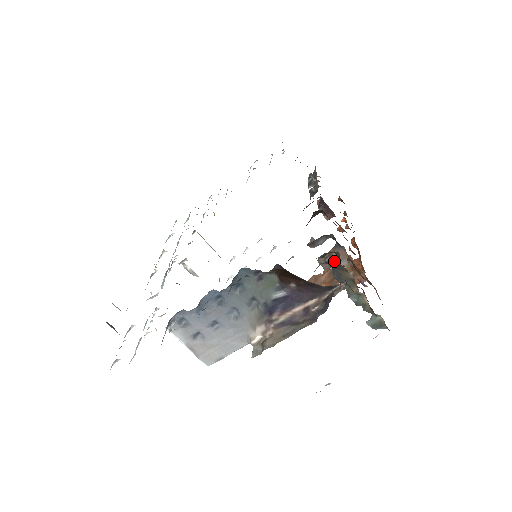
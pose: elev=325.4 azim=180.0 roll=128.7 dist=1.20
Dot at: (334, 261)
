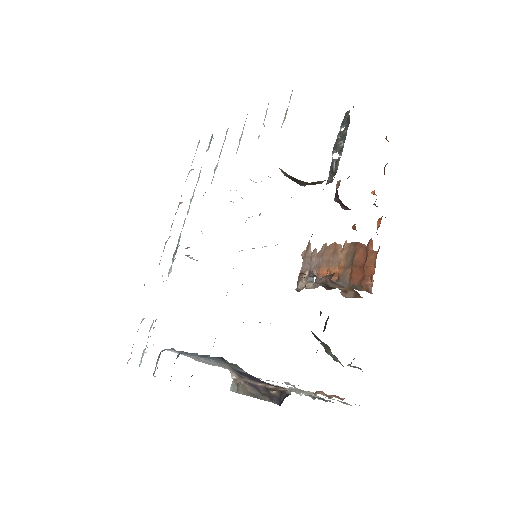
Dot at: occluded
